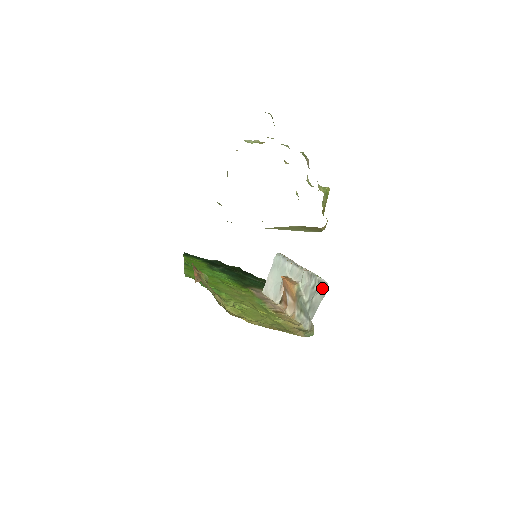
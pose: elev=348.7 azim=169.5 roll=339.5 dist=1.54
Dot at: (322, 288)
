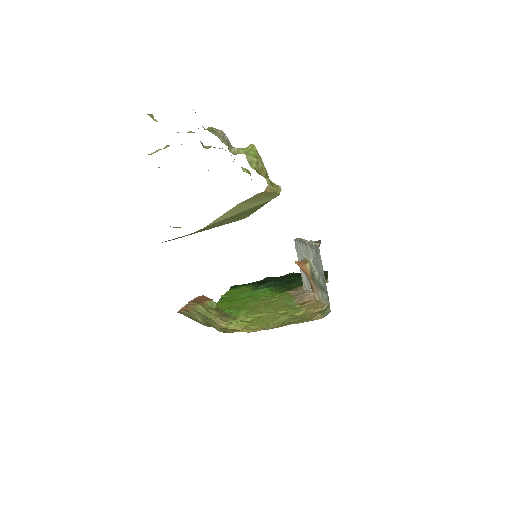
Dot at: (317, 253)
